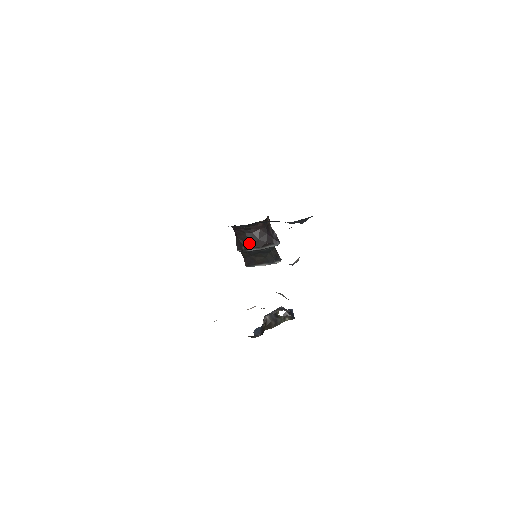
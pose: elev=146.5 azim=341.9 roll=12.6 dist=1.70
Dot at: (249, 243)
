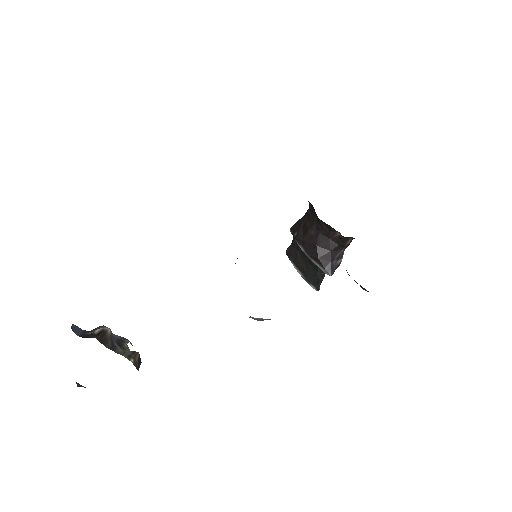
Dot at: (305, 237)
